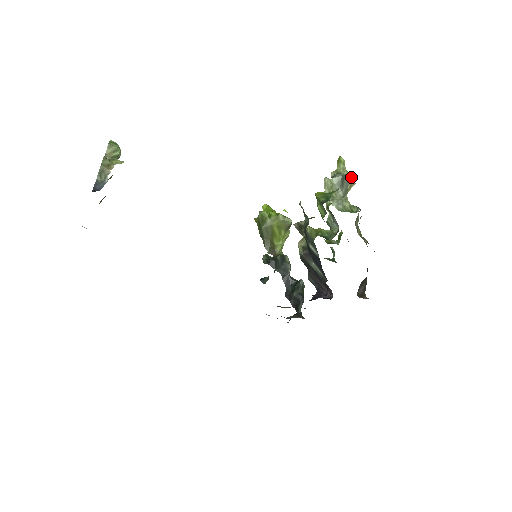
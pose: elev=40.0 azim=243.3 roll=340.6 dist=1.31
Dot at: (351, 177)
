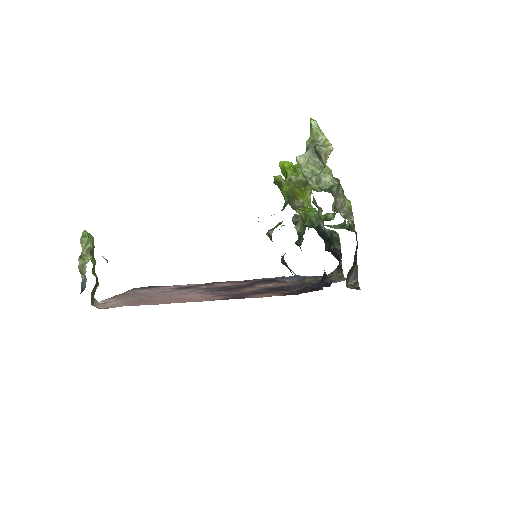
Dot at: (322, 148)
